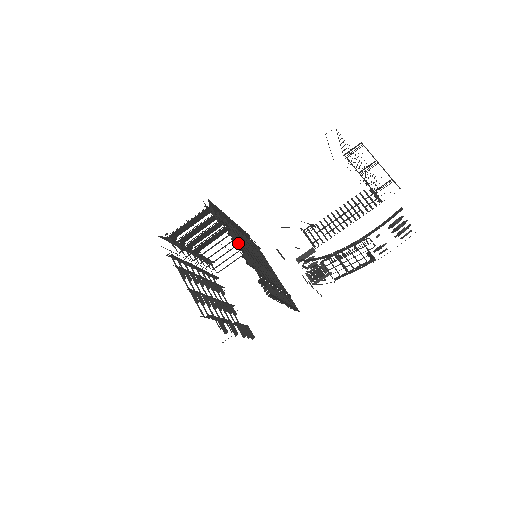
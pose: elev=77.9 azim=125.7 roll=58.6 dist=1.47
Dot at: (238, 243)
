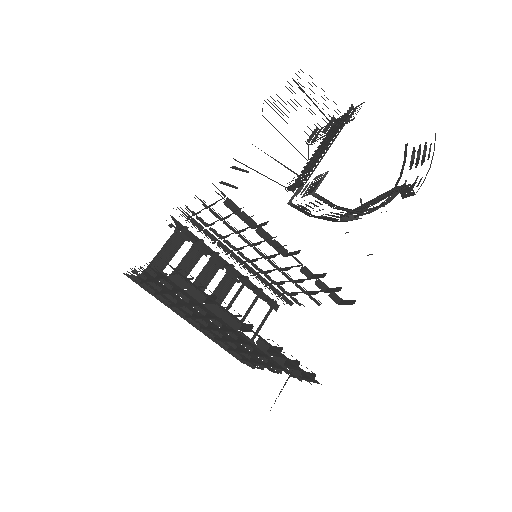
Dot at: occluded
